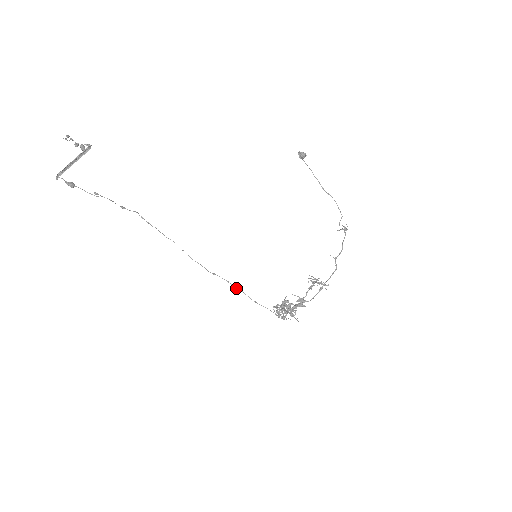
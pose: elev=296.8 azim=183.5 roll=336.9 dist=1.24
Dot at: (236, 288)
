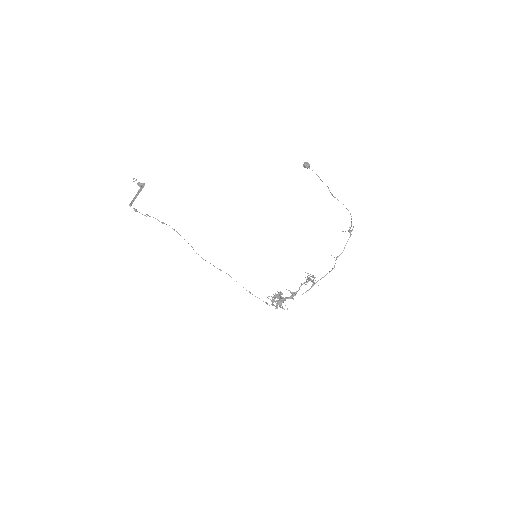
Dot at: occluded
